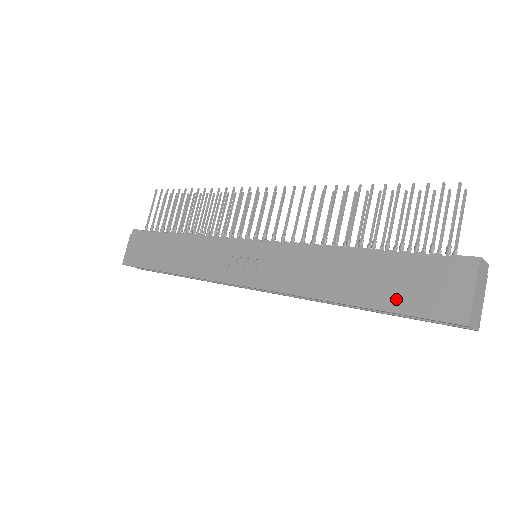
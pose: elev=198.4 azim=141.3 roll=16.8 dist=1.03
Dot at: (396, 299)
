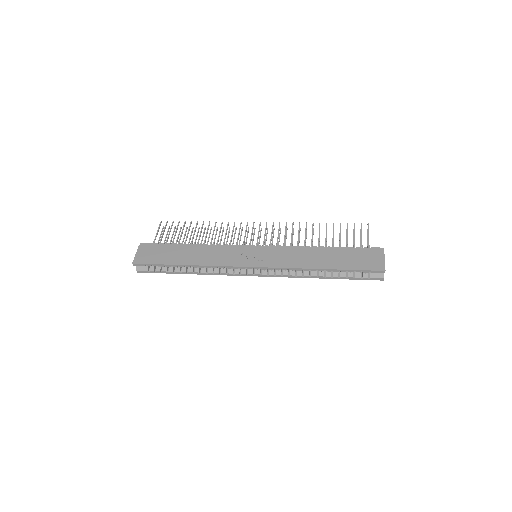
Dot at: (351, 264)
